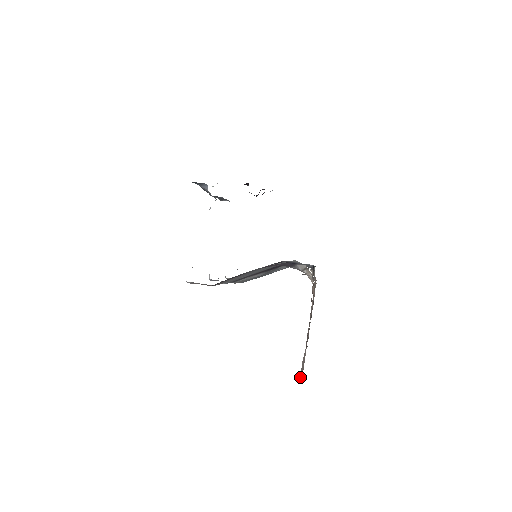
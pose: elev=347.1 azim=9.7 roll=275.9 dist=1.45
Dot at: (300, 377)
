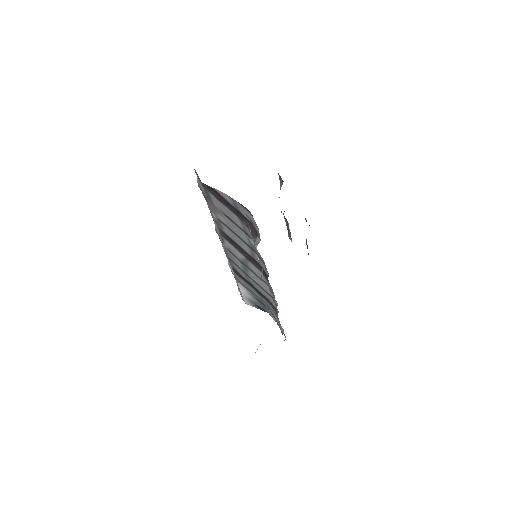
Dot at: occluded
